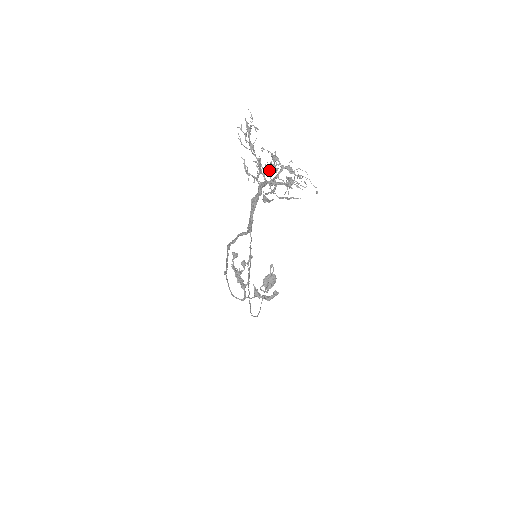
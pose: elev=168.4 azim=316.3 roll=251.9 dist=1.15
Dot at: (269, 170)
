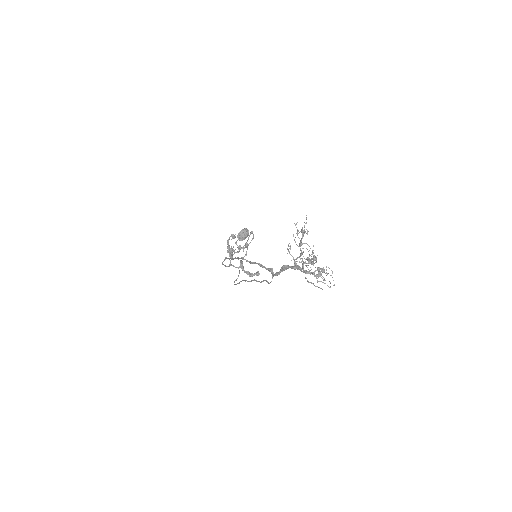
Dot at: occluded
